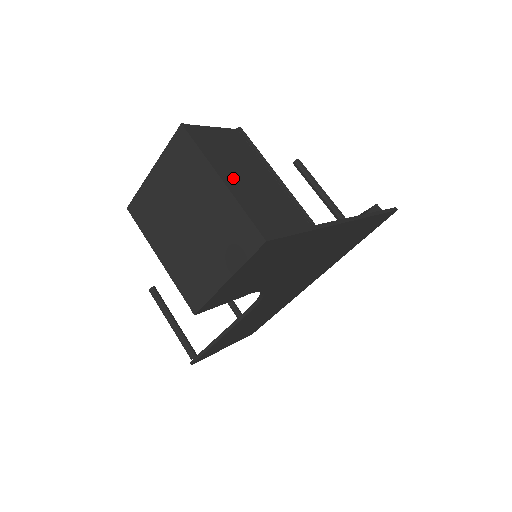
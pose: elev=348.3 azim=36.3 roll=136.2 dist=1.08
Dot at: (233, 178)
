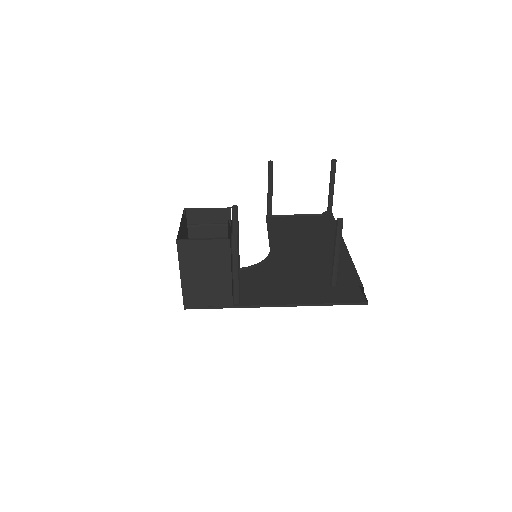
Dot at: (191, 275)
